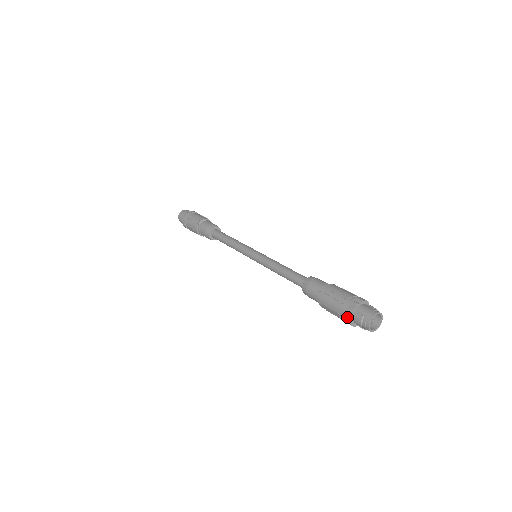
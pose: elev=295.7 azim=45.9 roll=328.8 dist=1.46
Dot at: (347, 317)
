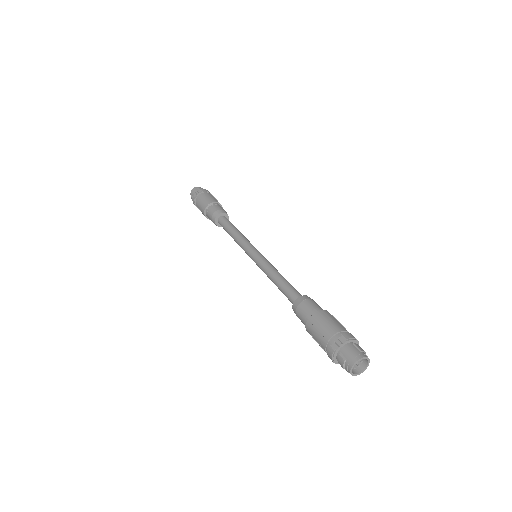
Dot at: (330, 356)
